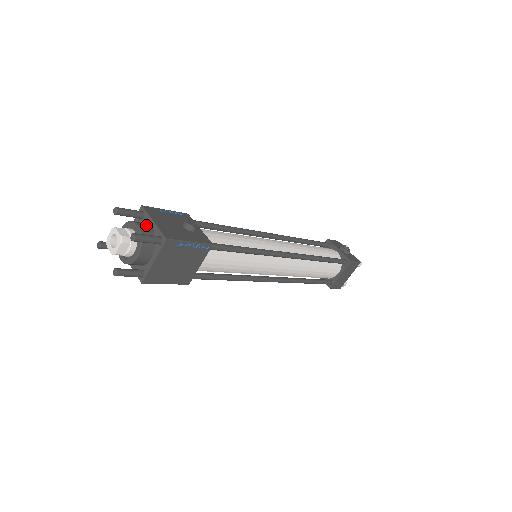
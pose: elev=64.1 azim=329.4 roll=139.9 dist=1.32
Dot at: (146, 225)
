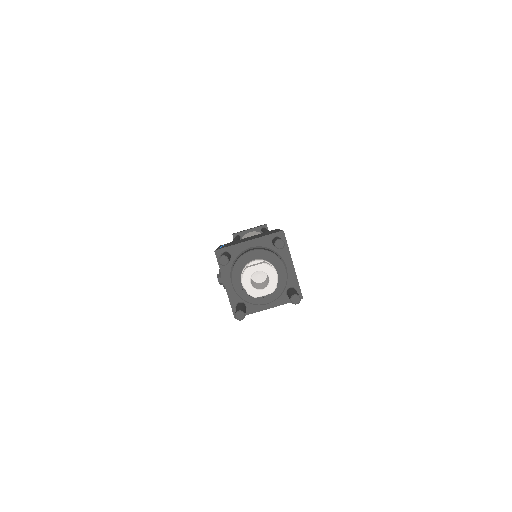
Dot at: (285, 265)
